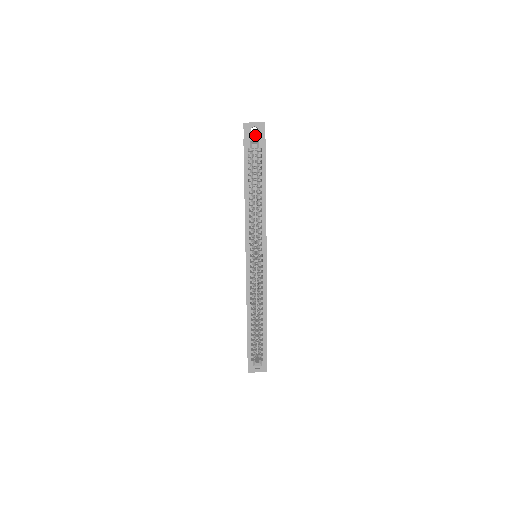
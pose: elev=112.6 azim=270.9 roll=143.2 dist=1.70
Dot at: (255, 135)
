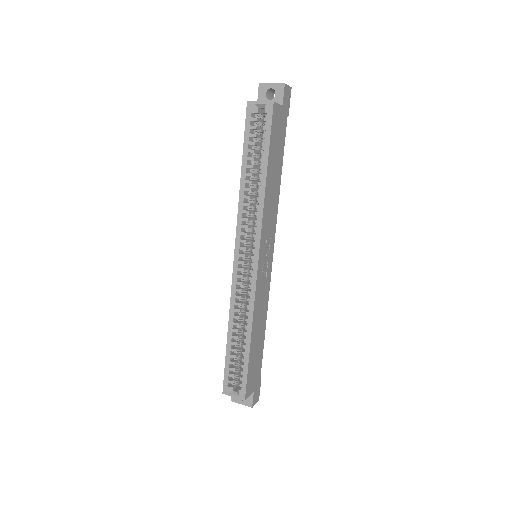
Dot at: occluded
